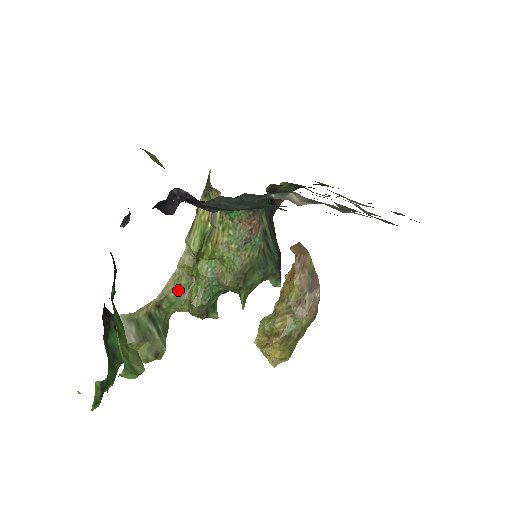
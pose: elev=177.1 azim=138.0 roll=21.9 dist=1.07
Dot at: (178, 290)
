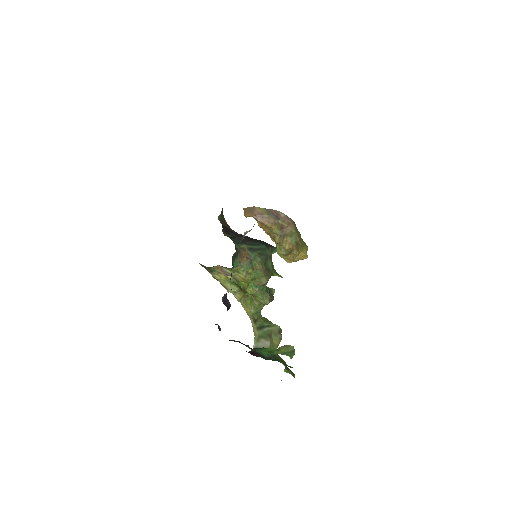
Dot at: (252, 307)
